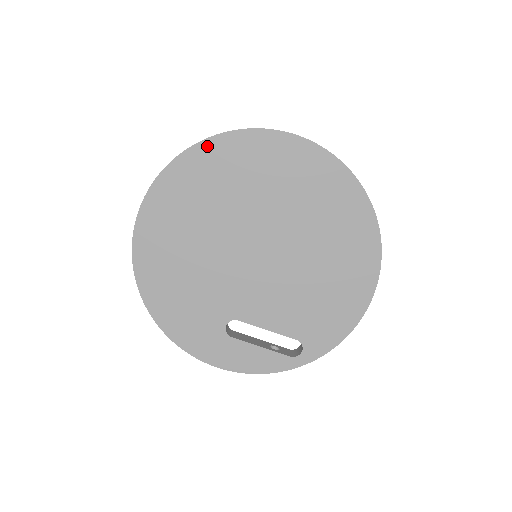
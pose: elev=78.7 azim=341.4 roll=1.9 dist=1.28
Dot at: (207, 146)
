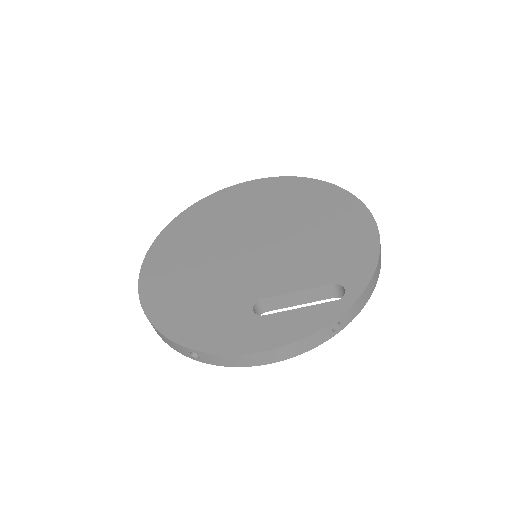
Dot at: (185, 214)
